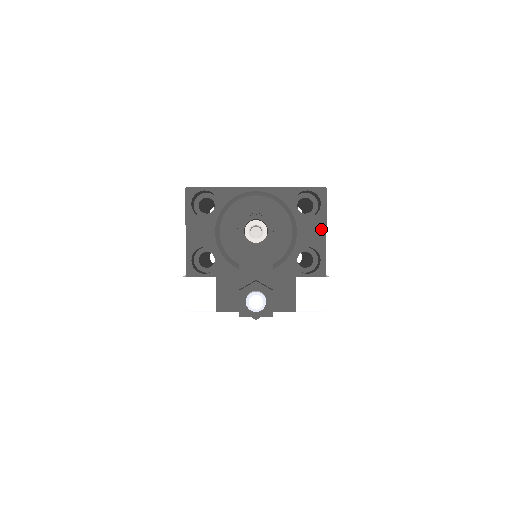
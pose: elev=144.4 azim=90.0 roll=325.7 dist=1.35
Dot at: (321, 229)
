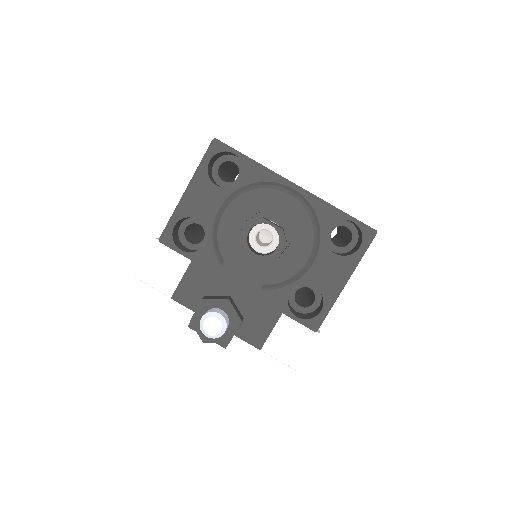
Dot at: (343, 276)
